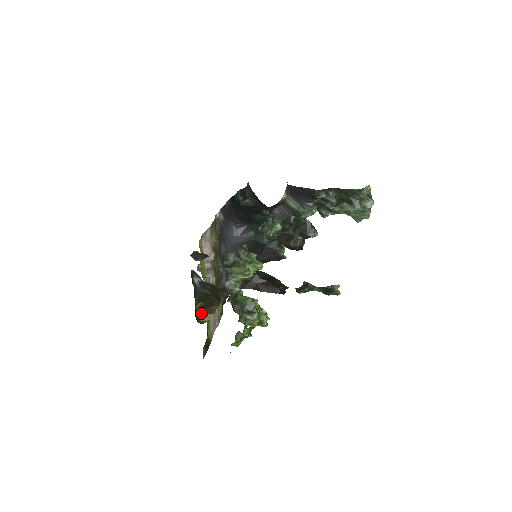
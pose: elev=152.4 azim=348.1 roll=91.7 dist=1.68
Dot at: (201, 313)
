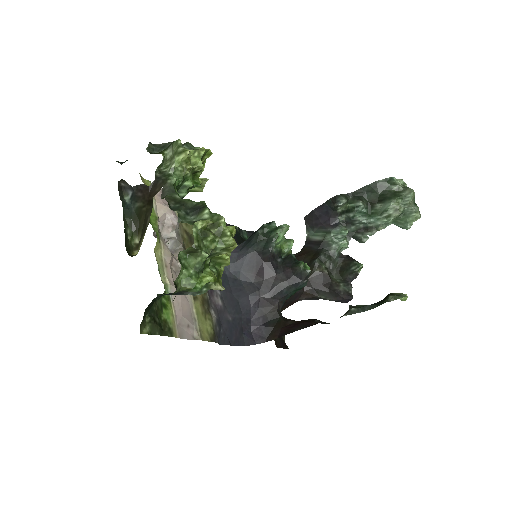
Dot at: (138, 250)
